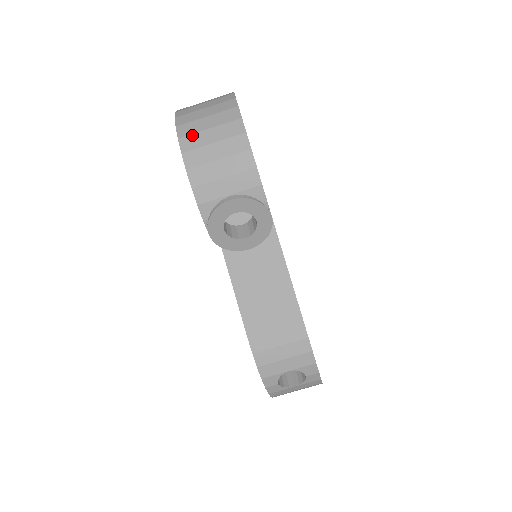
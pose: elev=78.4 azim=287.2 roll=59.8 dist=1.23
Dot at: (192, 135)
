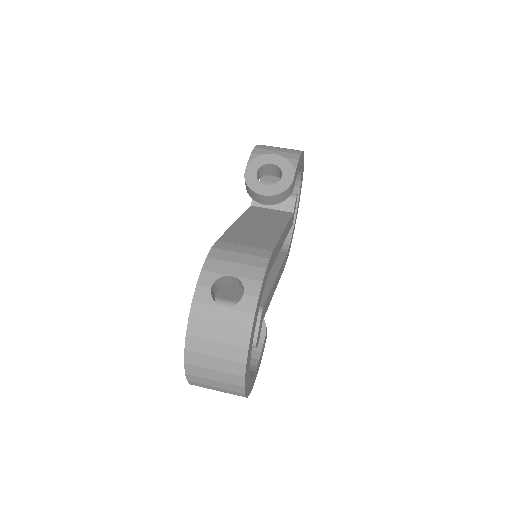
Dot at: occluded
